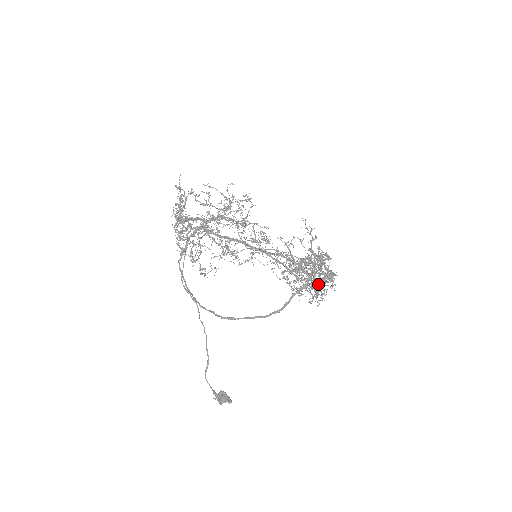
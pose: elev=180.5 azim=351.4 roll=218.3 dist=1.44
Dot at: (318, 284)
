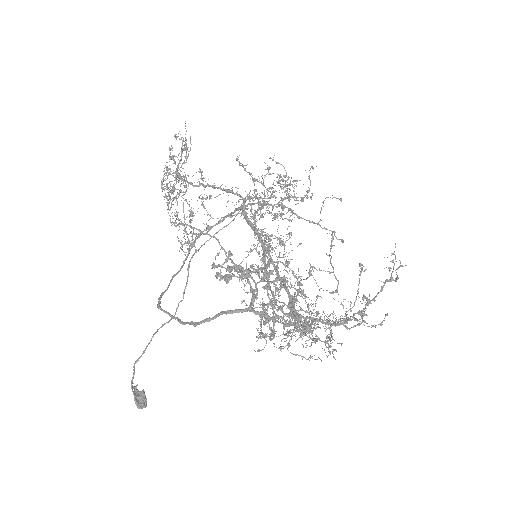
Dot at: (266, 318)
